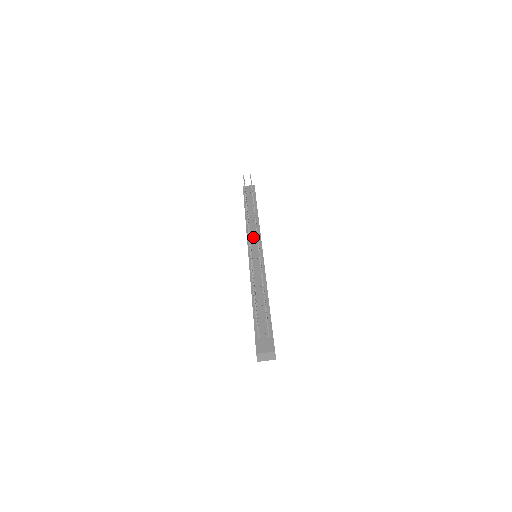
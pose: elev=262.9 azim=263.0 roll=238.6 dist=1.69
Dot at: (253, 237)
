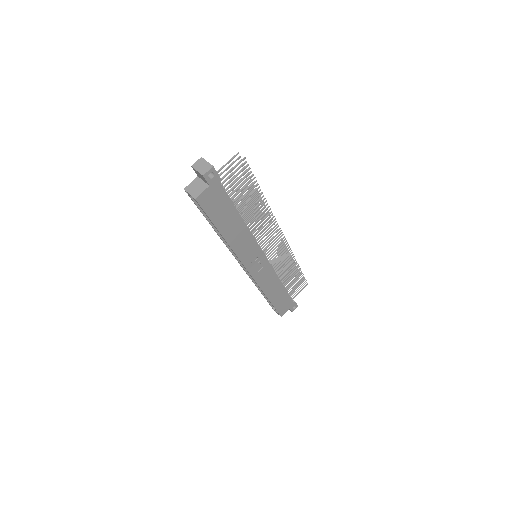
Dot at: occluded
